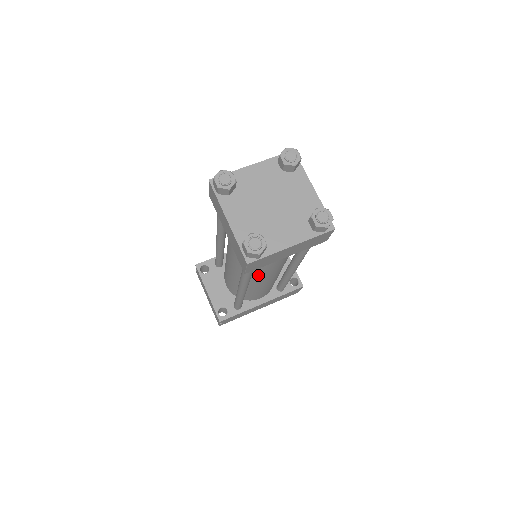
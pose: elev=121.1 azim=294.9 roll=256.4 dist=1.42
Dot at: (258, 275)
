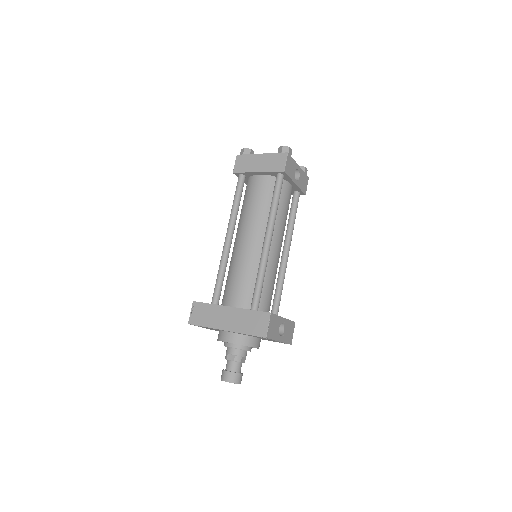
Dot at: (242, 225)
